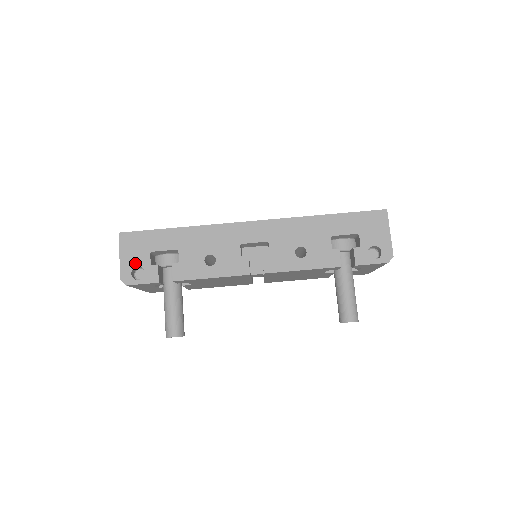
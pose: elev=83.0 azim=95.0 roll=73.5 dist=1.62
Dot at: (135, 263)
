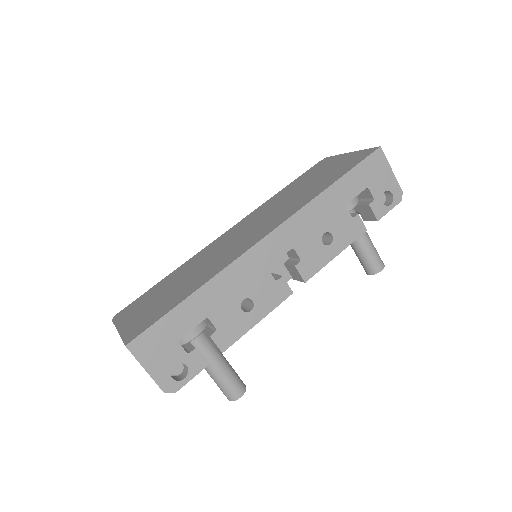
Dot at: (169, 364)
